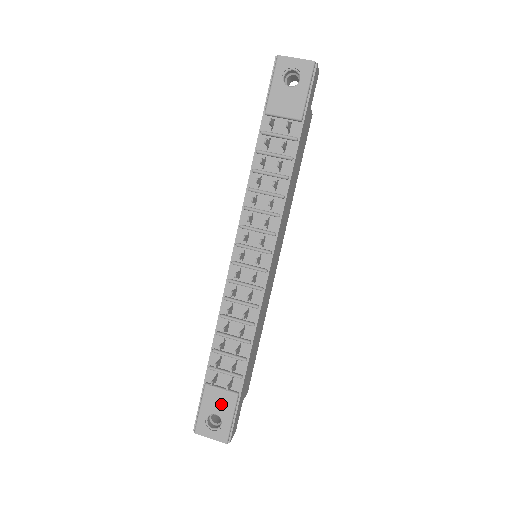
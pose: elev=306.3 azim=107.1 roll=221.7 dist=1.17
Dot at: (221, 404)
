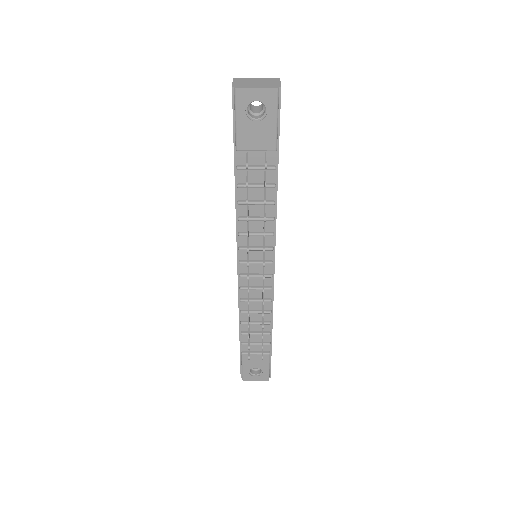
Dot at: (258, 362)
